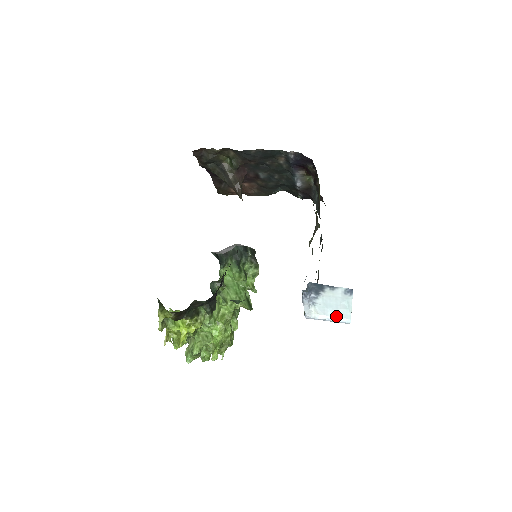
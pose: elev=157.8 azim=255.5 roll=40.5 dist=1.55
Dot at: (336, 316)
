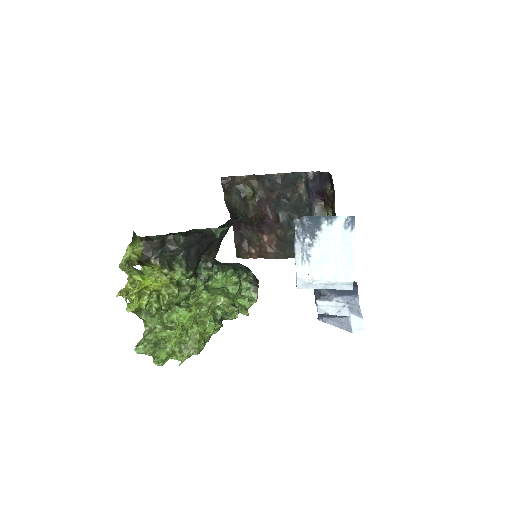
Dot at: (335, 278)
